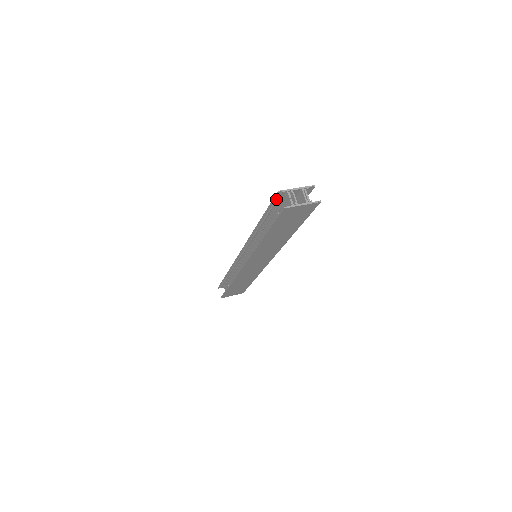
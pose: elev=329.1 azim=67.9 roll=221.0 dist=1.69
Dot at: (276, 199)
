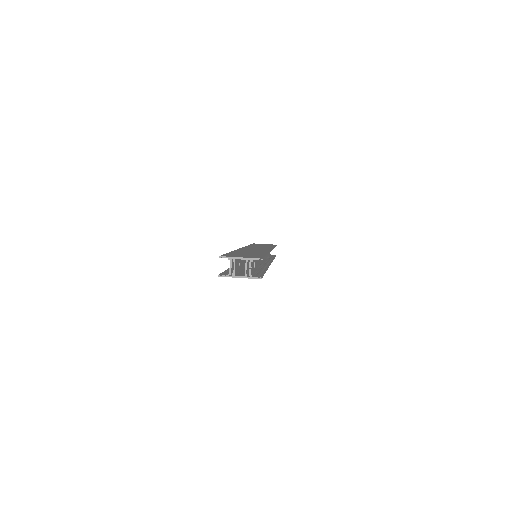
Dot at: occluded
